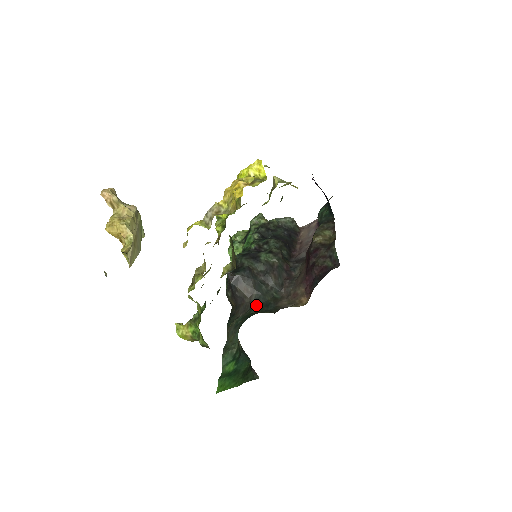
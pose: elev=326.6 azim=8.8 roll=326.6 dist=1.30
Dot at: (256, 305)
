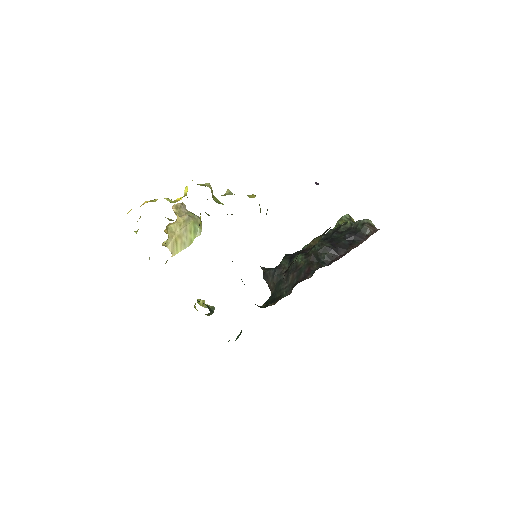
Dot at: (269, 299)
